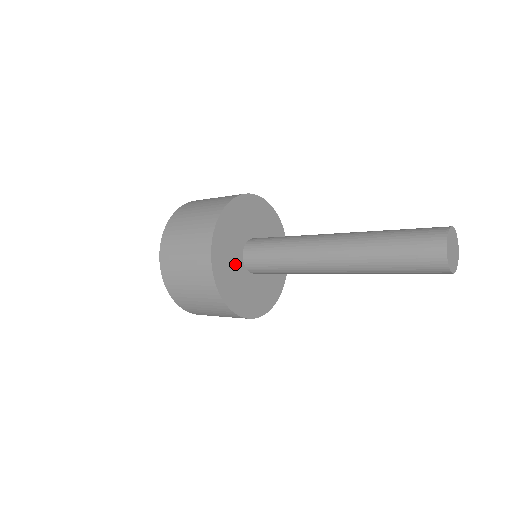
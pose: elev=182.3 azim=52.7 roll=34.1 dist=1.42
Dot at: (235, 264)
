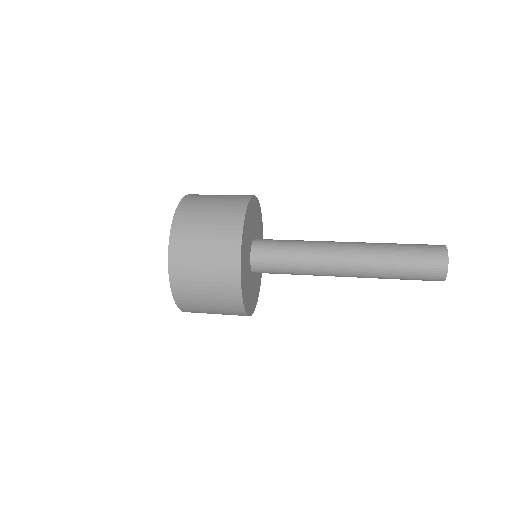
Dot at: (248, 244)
